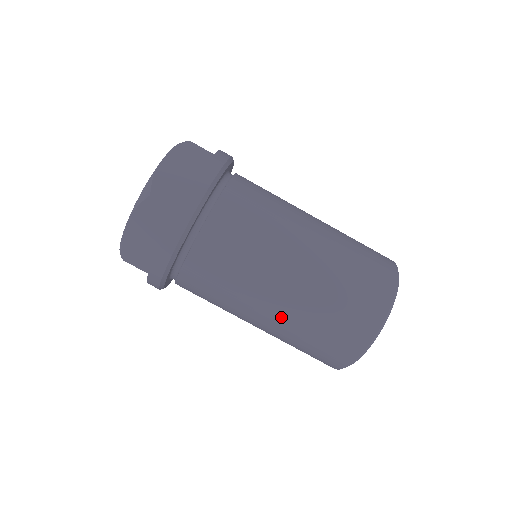
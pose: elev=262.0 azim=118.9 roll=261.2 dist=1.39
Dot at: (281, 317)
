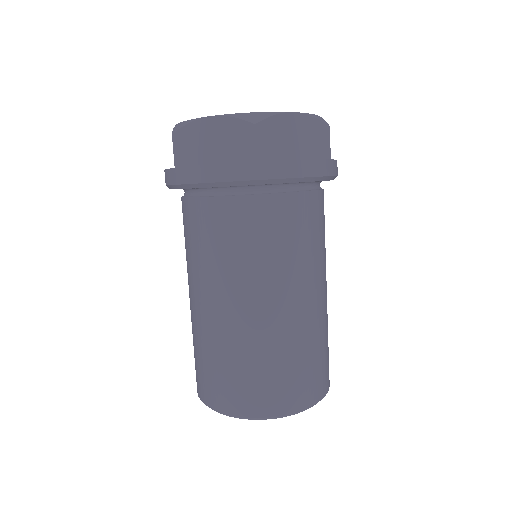
Dot at: (215, 321)
